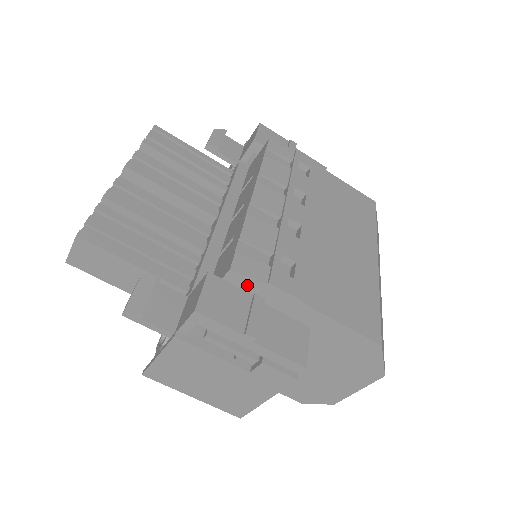
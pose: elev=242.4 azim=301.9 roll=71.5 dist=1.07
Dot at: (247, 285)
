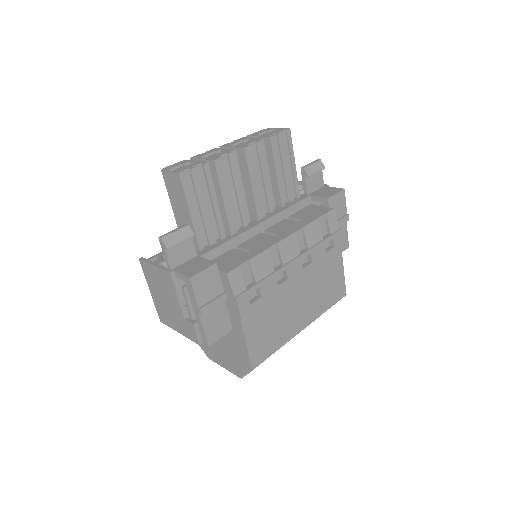
Dot at: (226, 286)
